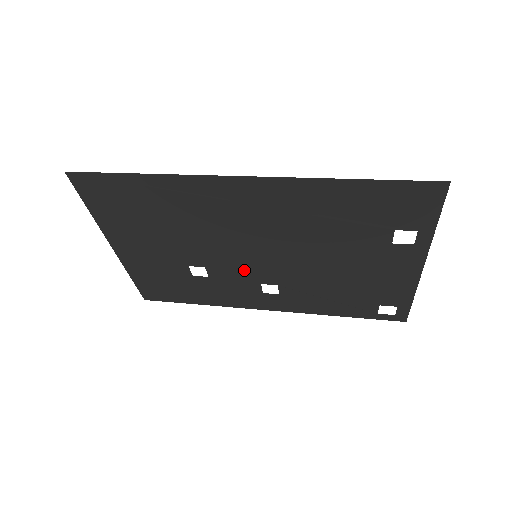
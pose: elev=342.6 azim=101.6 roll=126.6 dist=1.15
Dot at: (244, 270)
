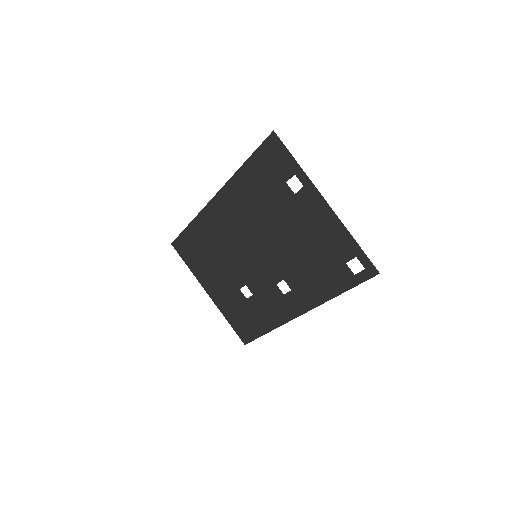
Dot at: (261, 275)
